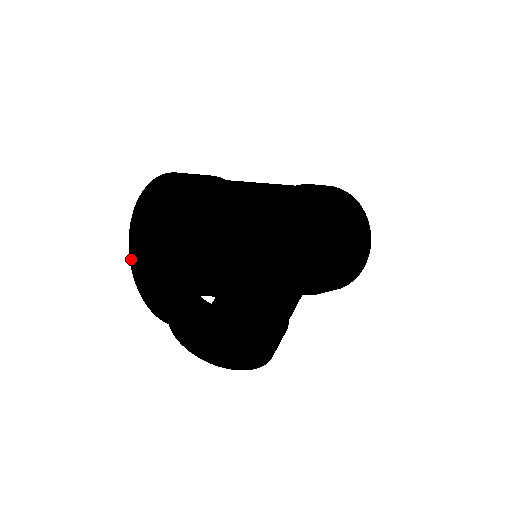
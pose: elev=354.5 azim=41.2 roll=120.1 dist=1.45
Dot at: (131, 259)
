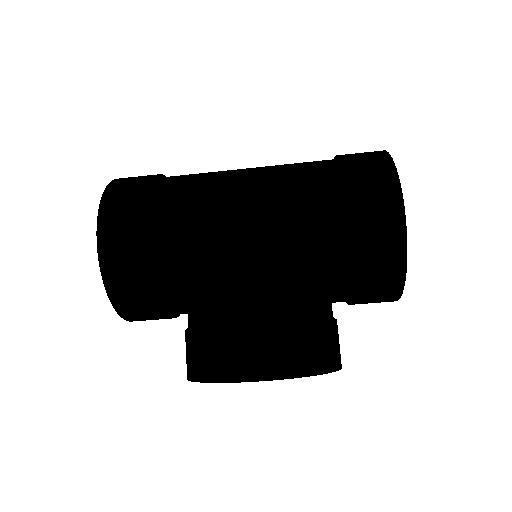
Dot at: occluded
